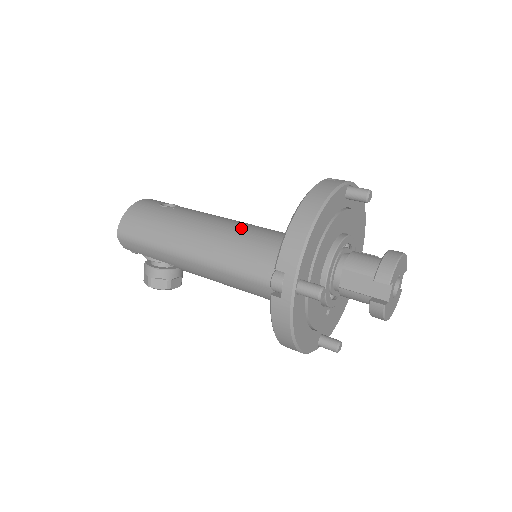
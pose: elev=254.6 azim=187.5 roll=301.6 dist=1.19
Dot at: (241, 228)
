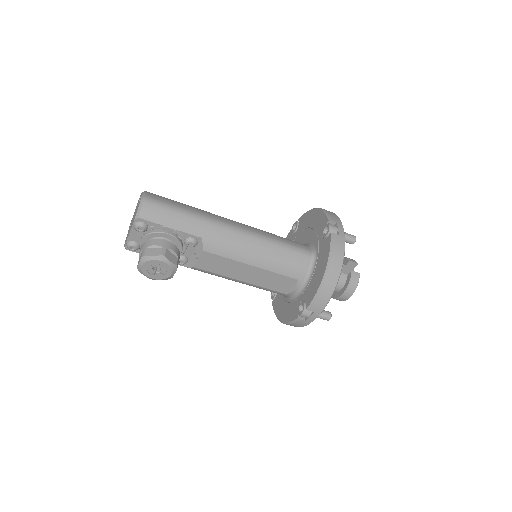
Dot at: occluded
